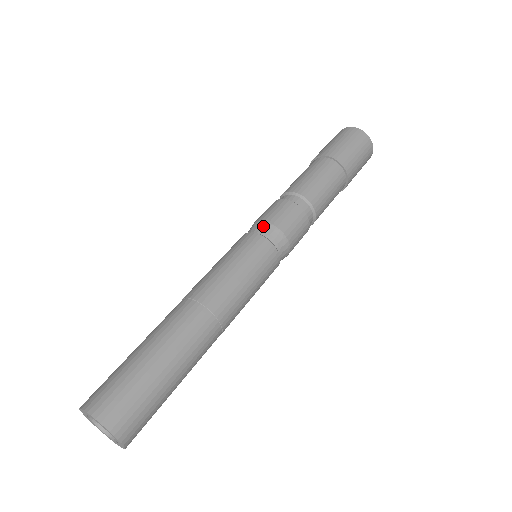
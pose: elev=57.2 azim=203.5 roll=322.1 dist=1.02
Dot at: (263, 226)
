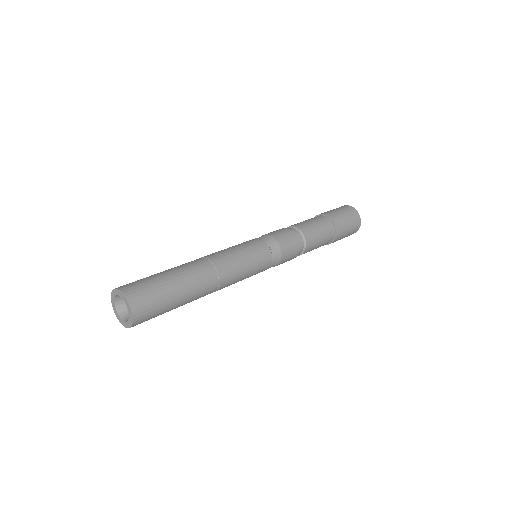
Dot at: (273, 242)
